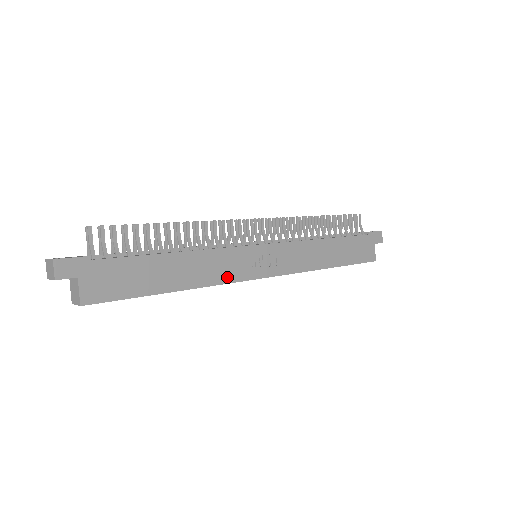
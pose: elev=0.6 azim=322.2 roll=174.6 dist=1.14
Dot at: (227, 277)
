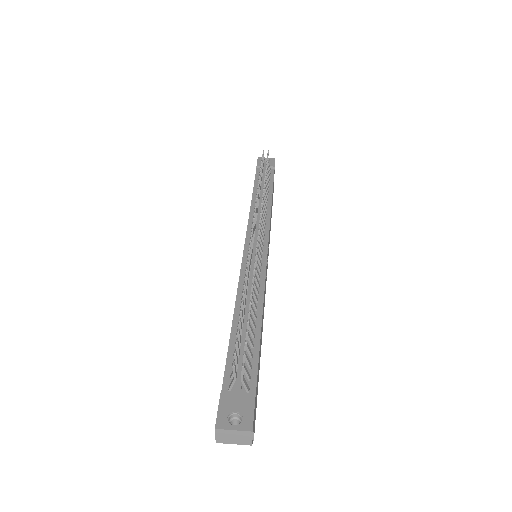
Dot at: occluded
